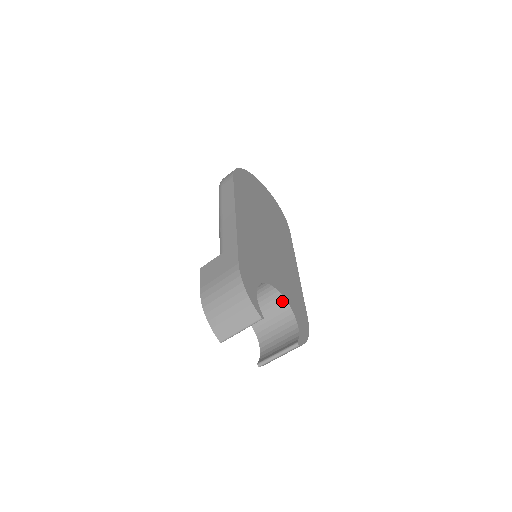
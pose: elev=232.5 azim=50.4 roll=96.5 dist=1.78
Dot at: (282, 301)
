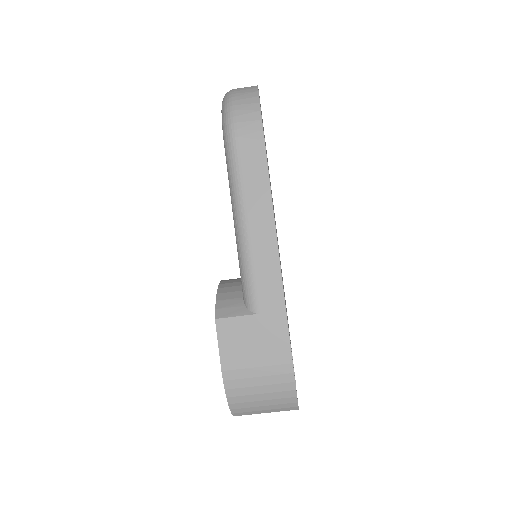
Dot at: occluded
